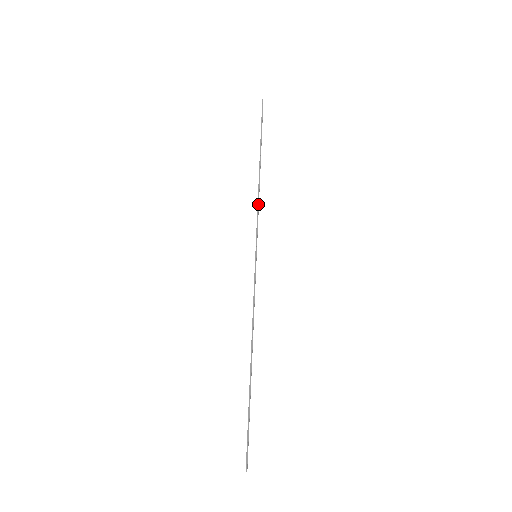
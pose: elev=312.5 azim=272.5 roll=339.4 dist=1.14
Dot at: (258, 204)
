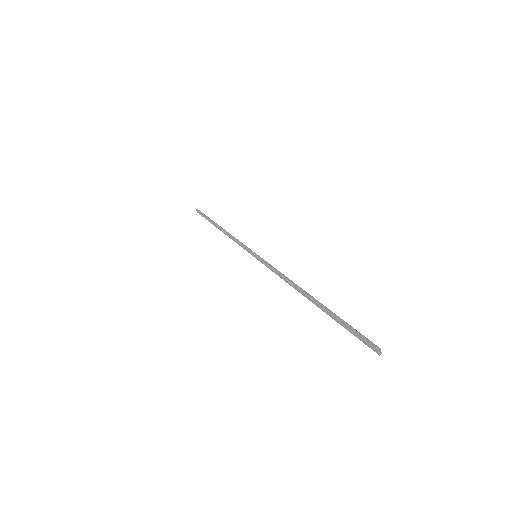
Dot at: (234, 237)
